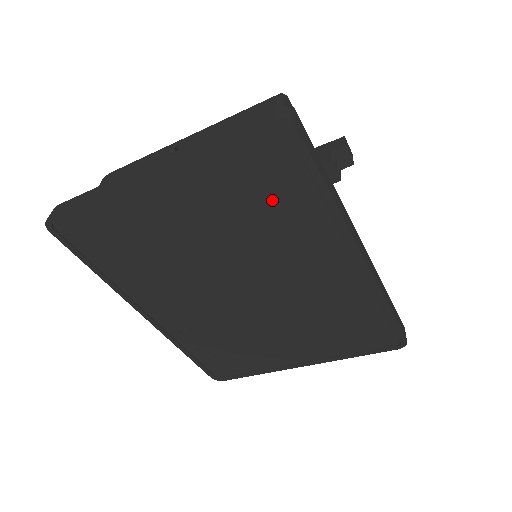
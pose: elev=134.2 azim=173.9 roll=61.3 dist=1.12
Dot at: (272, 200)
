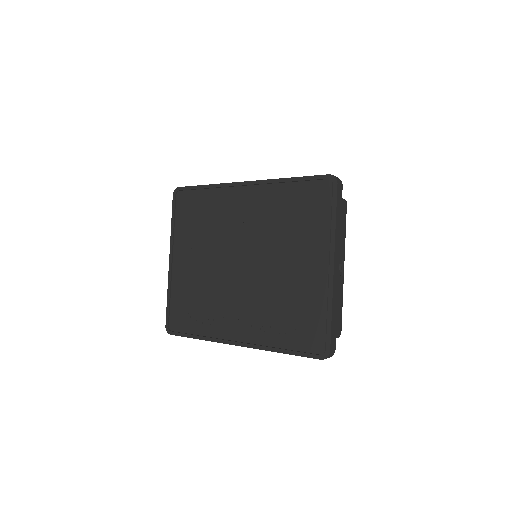
Dot at: (200, 213)
